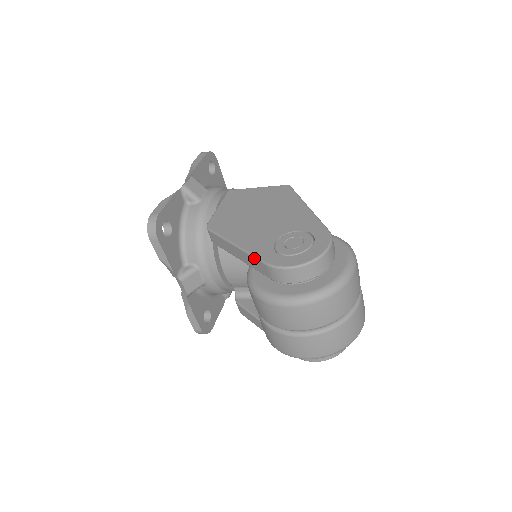
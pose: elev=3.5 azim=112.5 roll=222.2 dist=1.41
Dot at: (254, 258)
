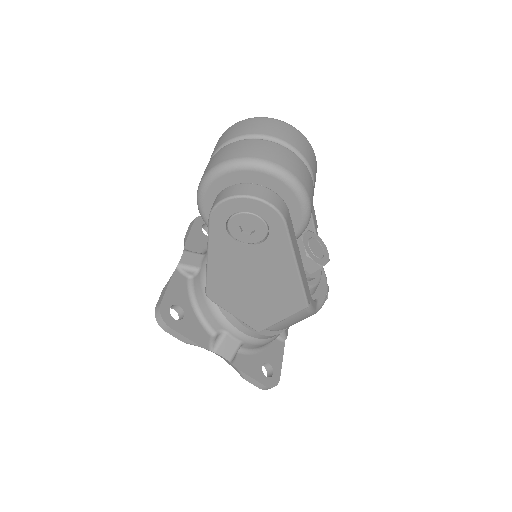
Dot at: occluded
